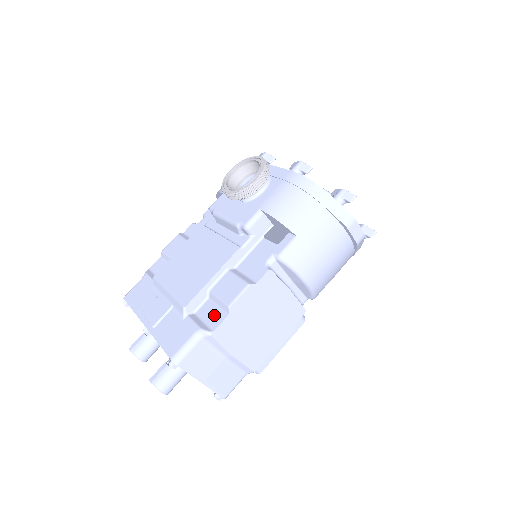
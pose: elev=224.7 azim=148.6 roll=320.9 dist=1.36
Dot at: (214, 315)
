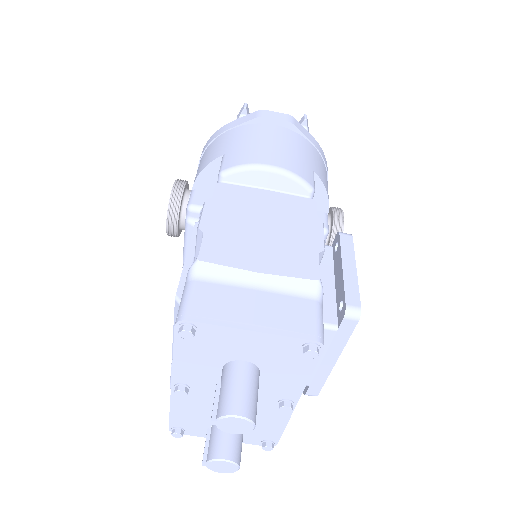
Dot at: occluded
